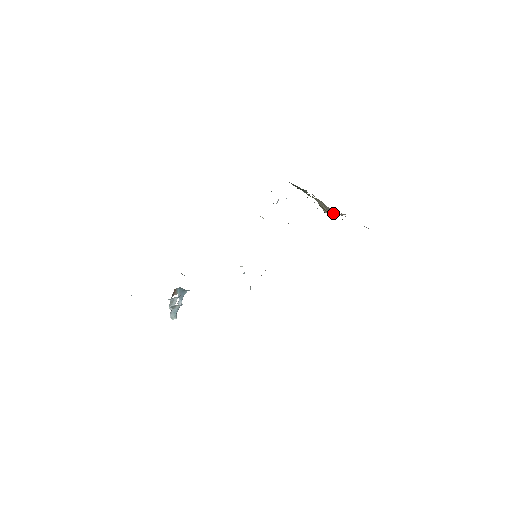
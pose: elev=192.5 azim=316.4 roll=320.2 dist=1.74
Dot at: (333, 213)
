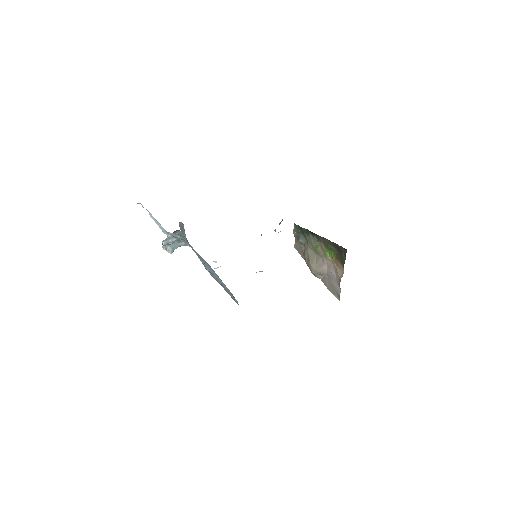
Dot at: (320, 269)
